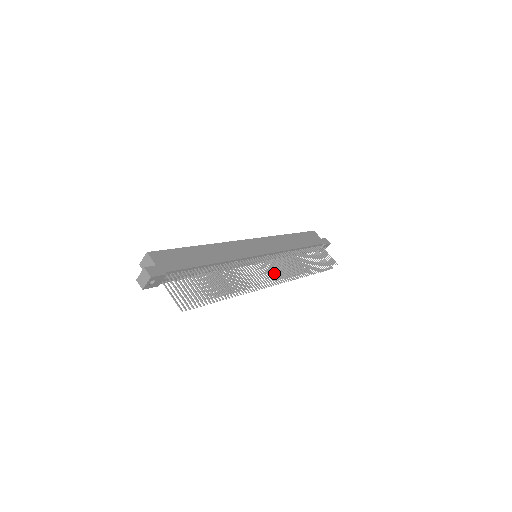
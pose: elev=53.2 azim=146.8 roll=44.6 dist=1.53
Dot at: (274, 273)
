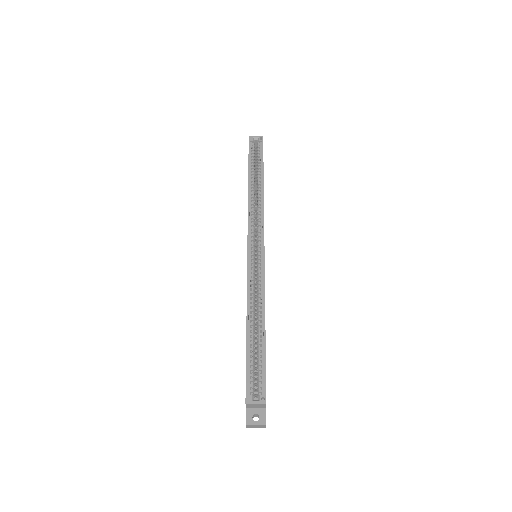
Dot at: occluded
